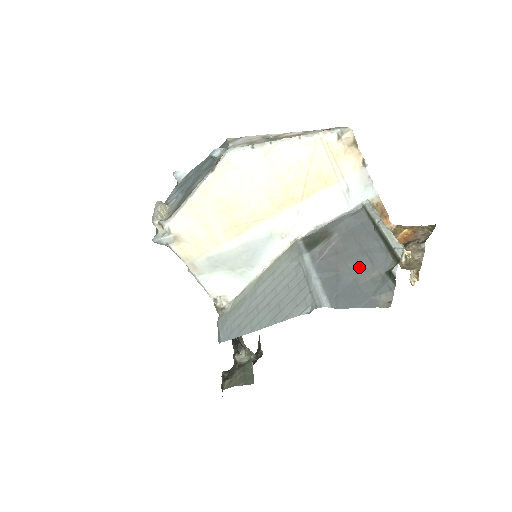
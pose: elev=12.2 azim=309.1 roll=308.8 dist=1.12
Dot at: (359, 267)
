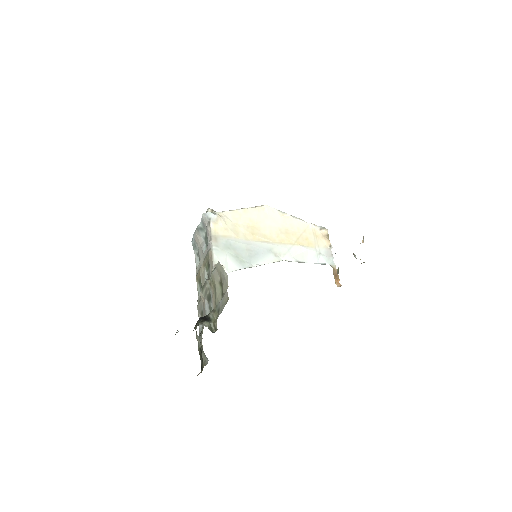
Dot at: occluded
